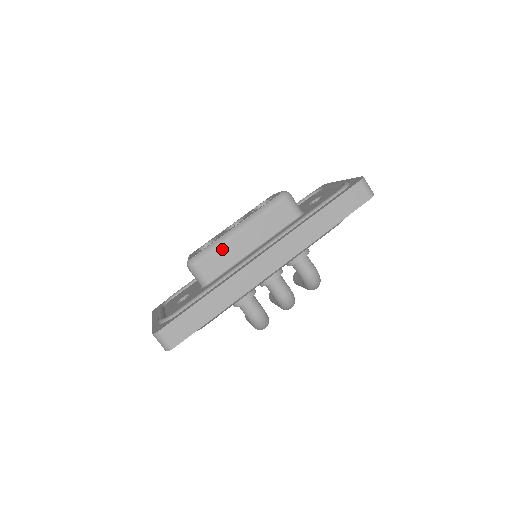
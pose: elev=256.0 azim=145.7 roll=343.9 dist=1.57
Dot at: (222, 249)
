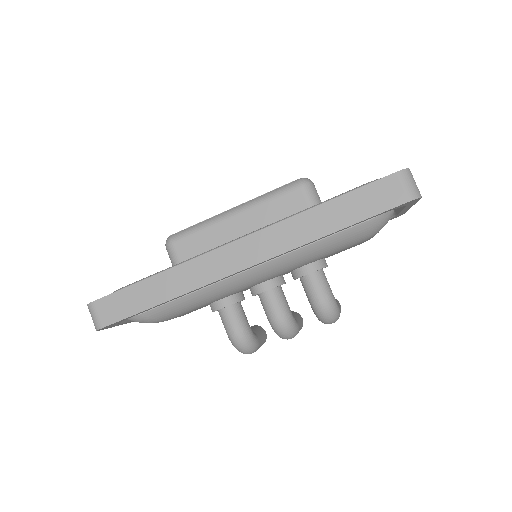
Dot at: (205, 232)
